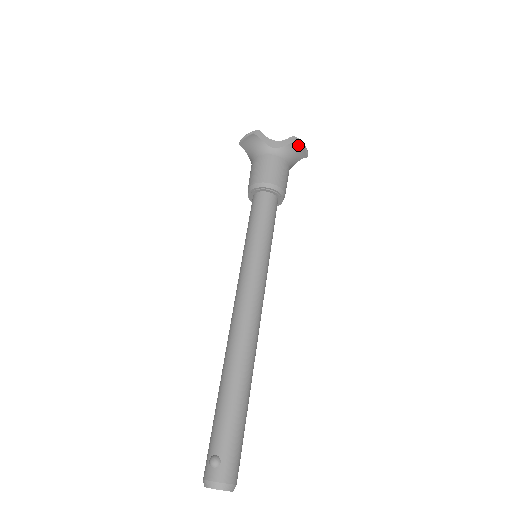
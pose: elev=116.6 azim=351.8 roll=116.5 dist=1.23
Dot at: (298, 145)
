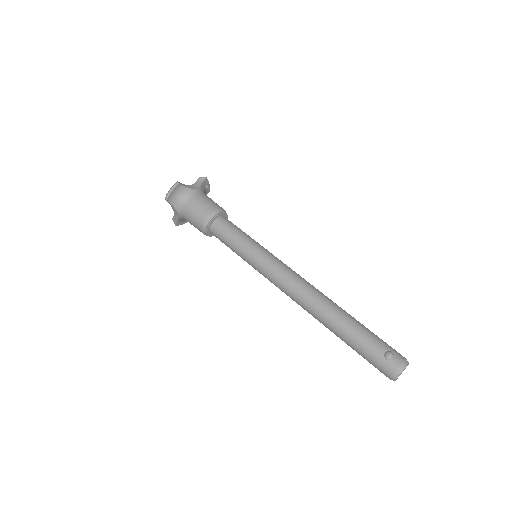
Dot at: (206, 182)
